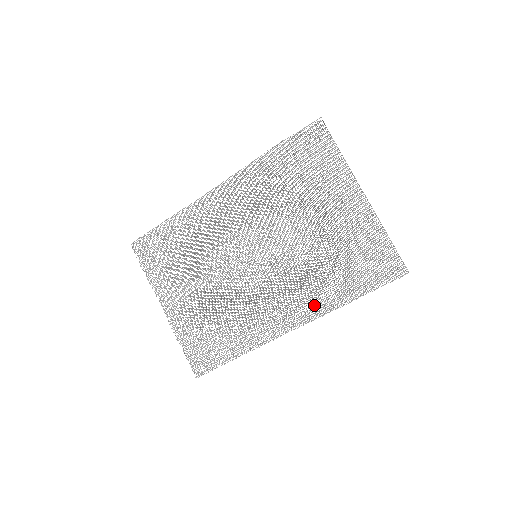
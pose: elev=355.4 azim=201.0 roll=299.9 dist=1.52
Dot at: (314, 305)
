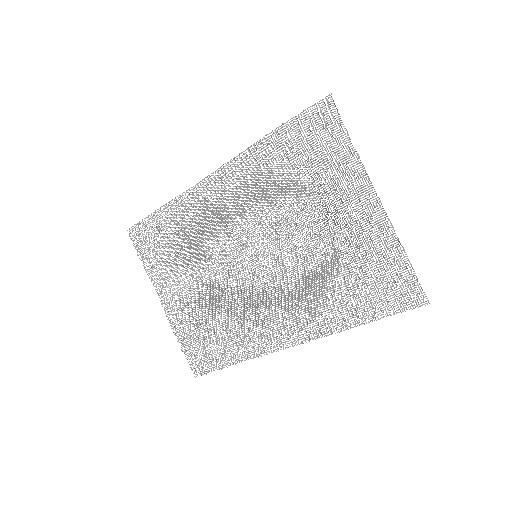
Dot at: (315, 323)
